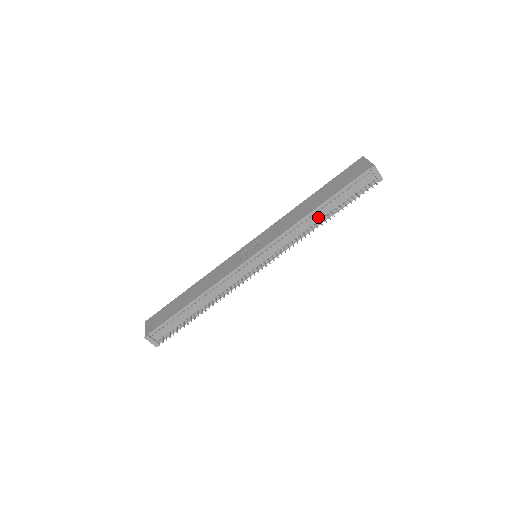
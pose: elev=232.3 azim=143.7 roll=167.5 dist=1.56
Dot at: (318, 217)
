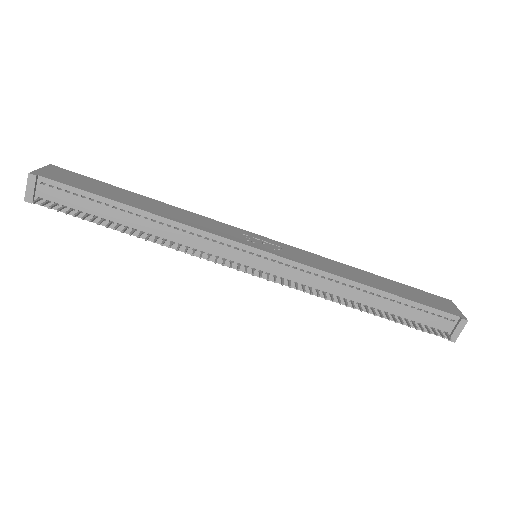
Dot at: (363, 298)
